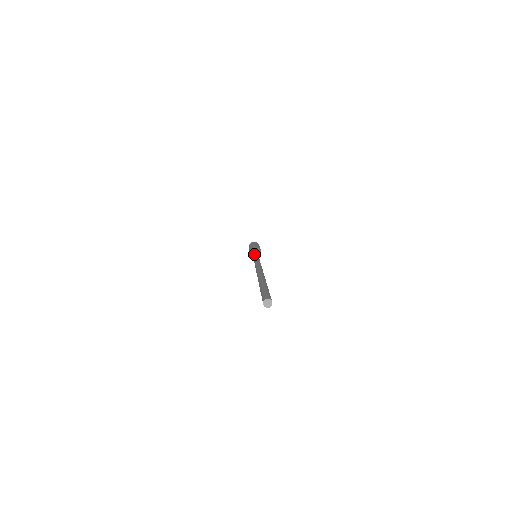
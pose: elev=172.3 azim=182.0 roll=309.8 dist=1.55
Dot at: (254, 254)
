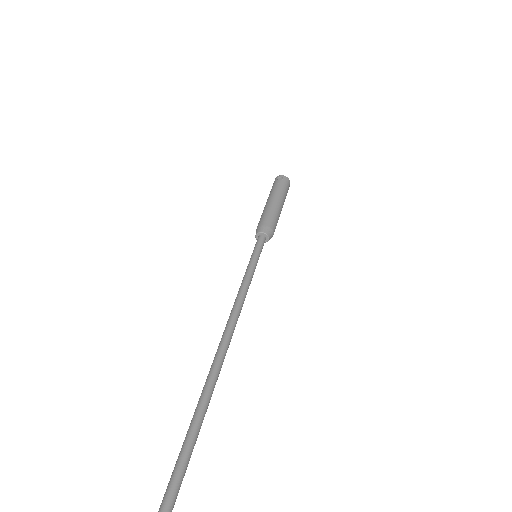
Dot at: (253, 260)
